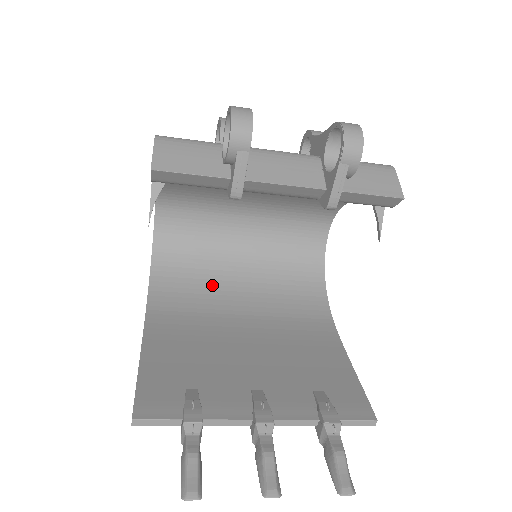
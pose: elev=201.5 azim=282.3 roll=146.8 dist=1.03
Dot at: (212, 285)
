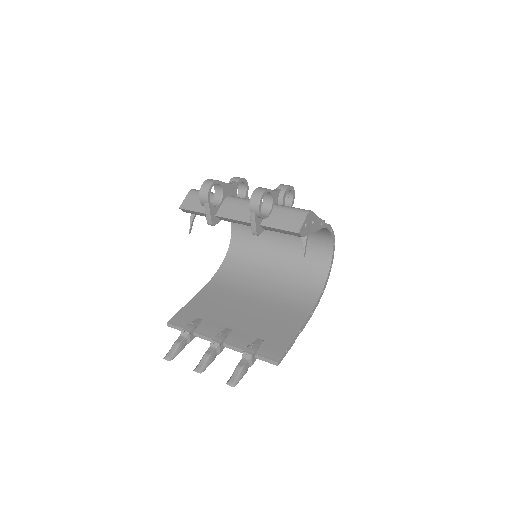
Dot at: (254, 270)
